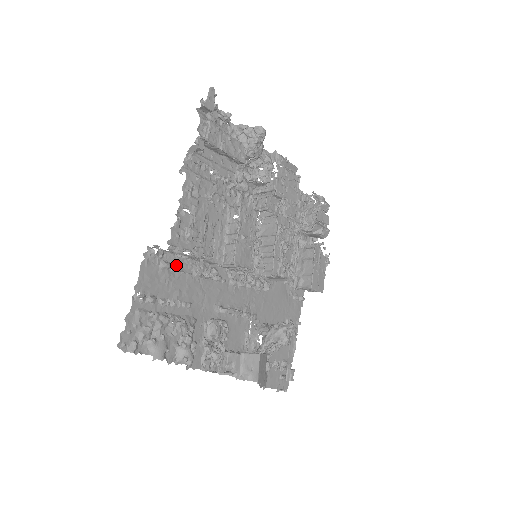
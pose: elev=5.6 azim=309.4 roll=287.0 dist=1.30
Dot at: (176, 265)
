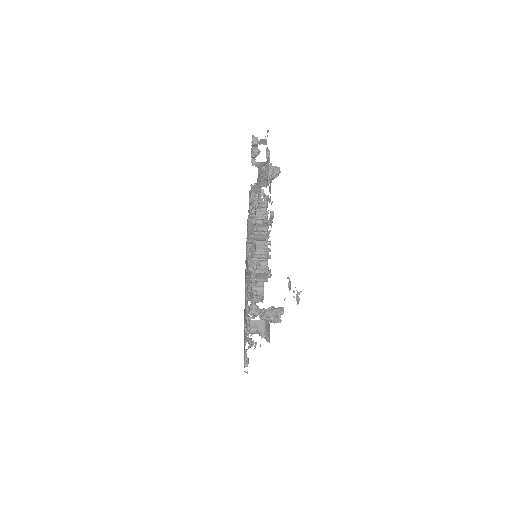
Dot at: (248, 238)
